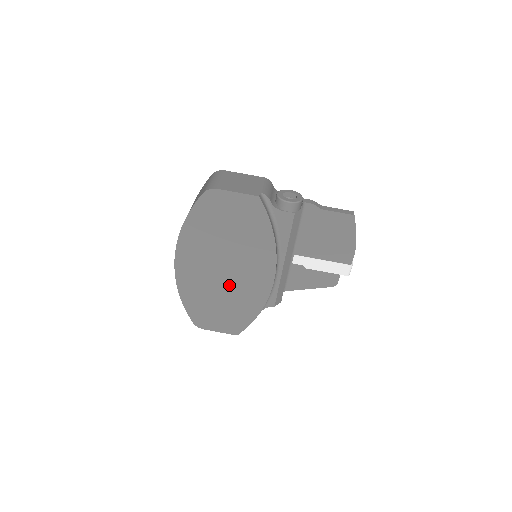
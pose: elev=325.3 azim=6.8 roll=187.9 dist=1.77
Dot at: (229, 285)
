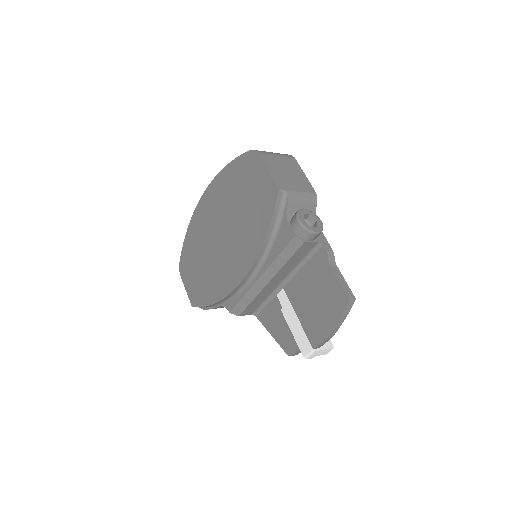
Dot at: (215, 254)
